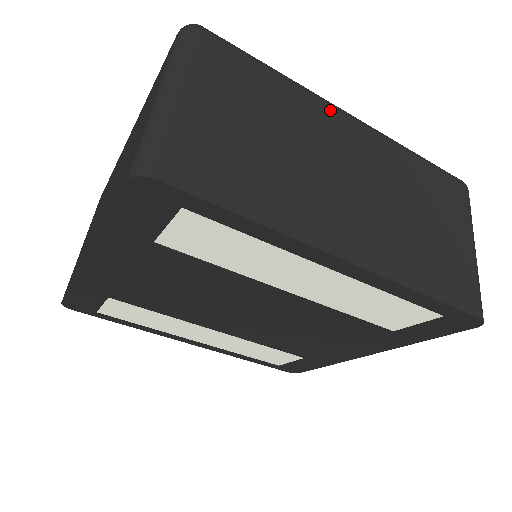
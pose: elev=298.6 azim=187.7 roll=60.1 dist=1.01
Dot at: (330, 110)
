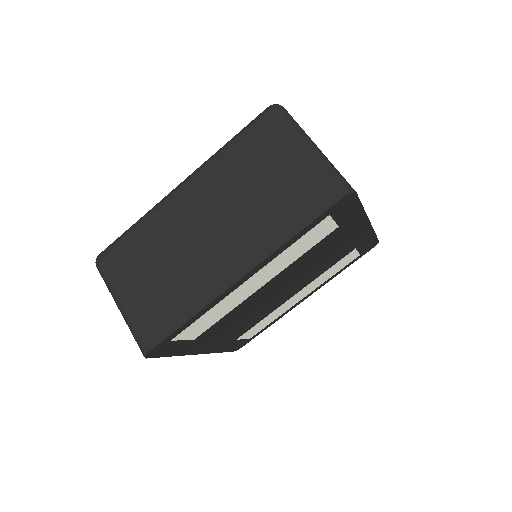
Dot at: (169, 204)
